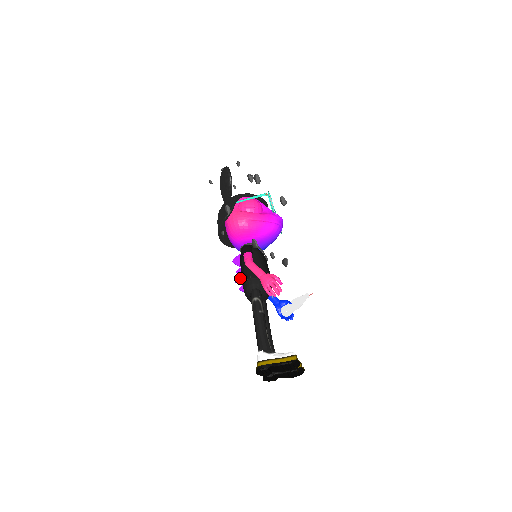
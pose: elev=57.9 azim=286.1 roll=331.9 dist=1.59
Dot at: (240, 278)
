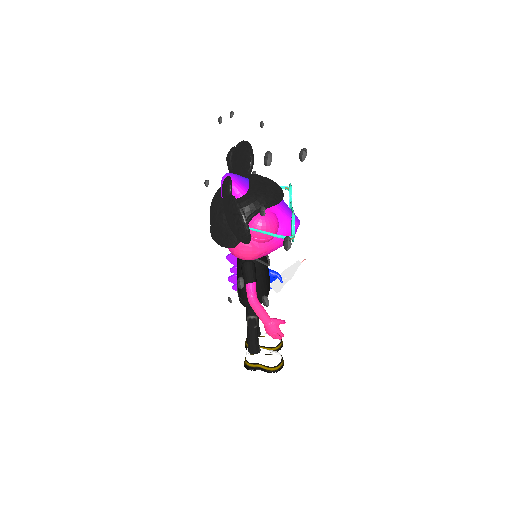
Dot at: (234, 279)
